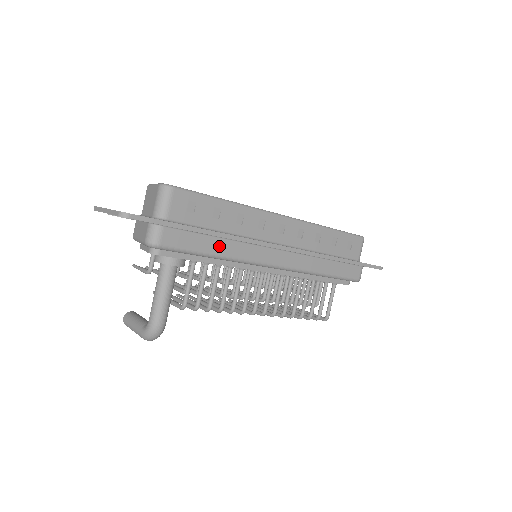
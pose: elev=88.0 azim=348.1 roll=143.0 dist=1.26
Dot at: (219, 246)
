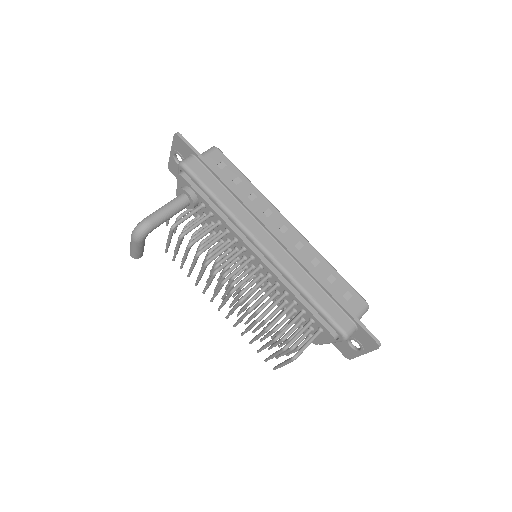
Dot at: (225, 196)
